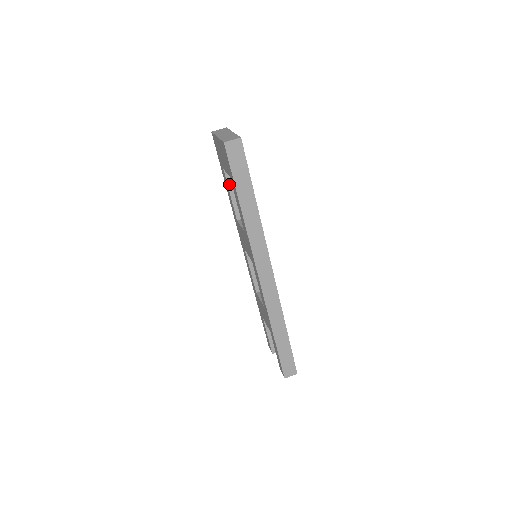
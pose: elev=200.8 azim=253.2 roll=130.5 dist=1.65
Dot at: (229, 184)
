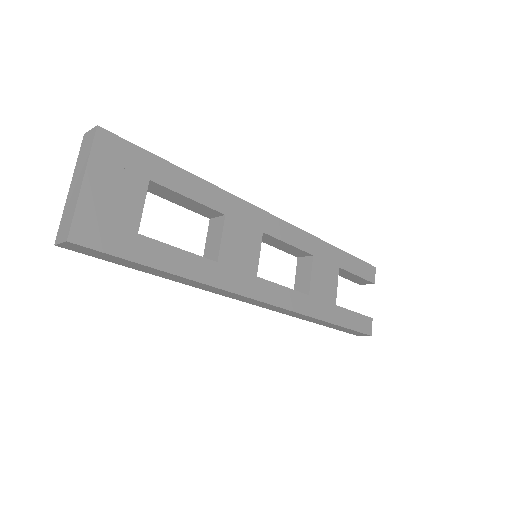
Dot at: (160, 195)
